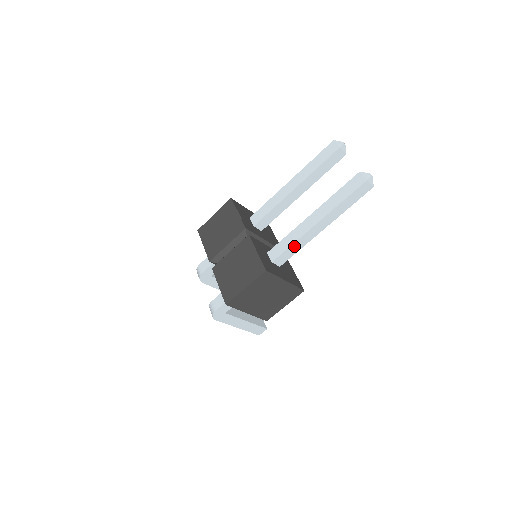
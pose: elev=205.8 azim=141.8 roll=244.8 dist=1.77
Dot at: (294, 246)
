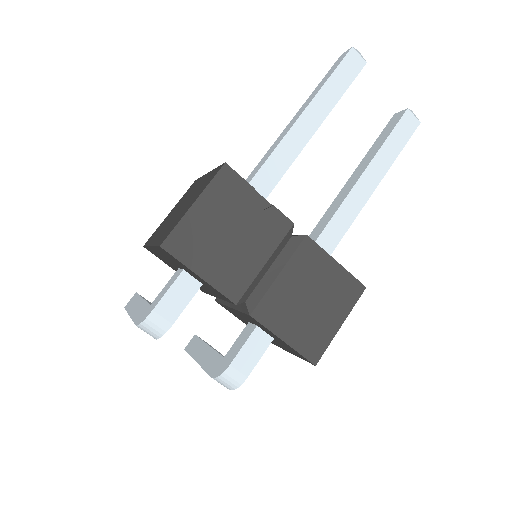
Dot at: (344, 230)
